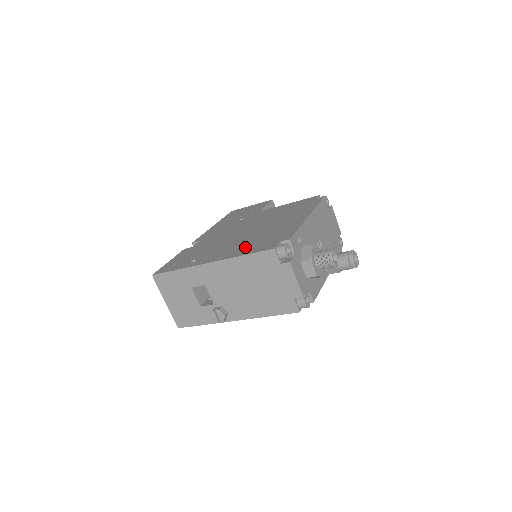
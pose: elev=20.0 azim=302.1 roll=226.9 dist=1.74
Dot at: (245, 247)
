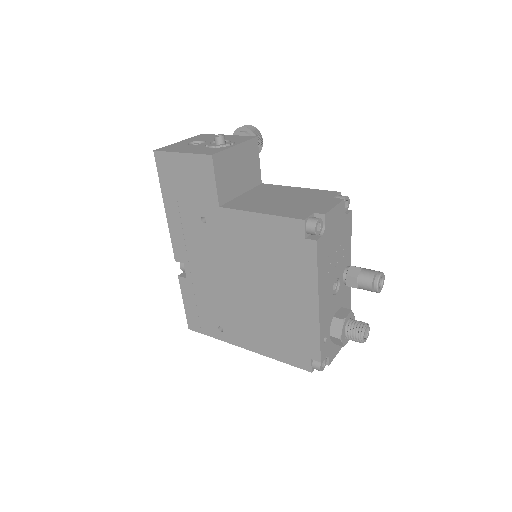
Dot at: (271, 342)
